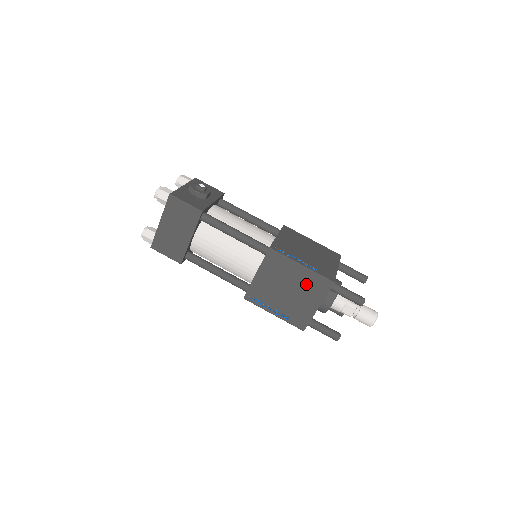
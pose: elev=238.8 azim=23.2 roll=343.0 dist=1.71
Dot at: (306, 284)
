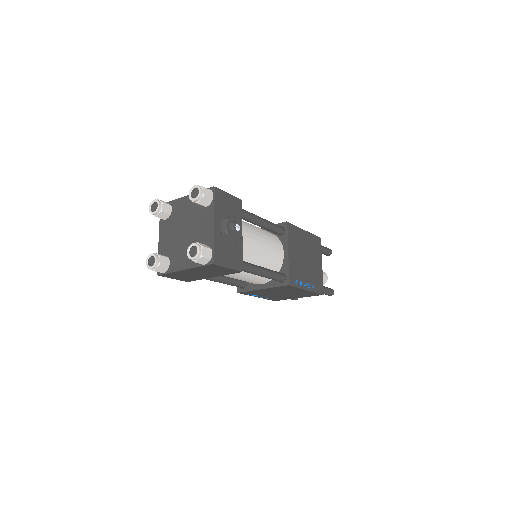
Dot at: (301, 294)
